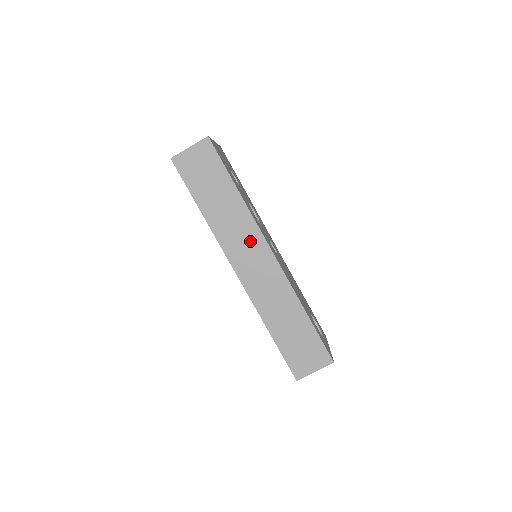
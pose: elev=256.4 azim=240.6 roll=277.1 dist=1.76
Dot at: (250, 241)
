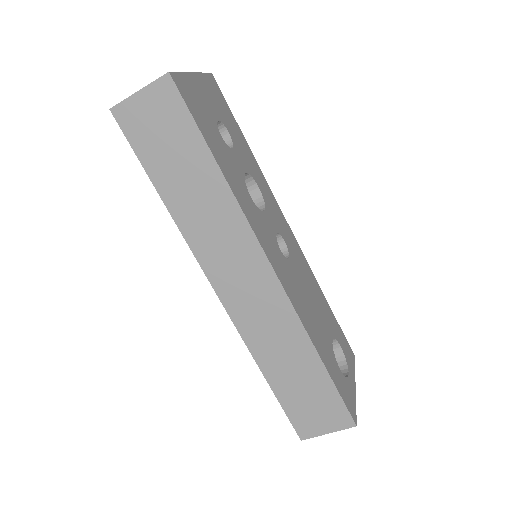
Dot at: (239, 250)
